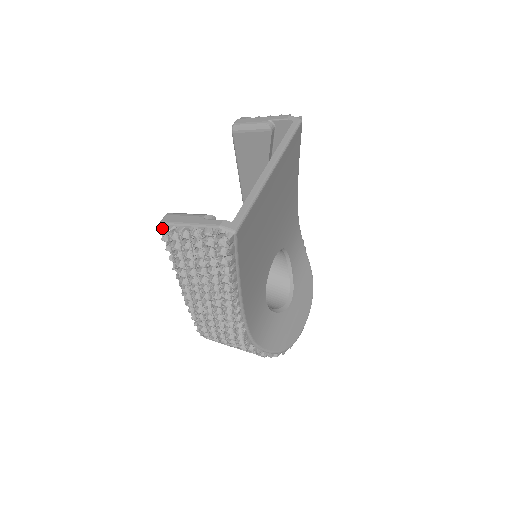
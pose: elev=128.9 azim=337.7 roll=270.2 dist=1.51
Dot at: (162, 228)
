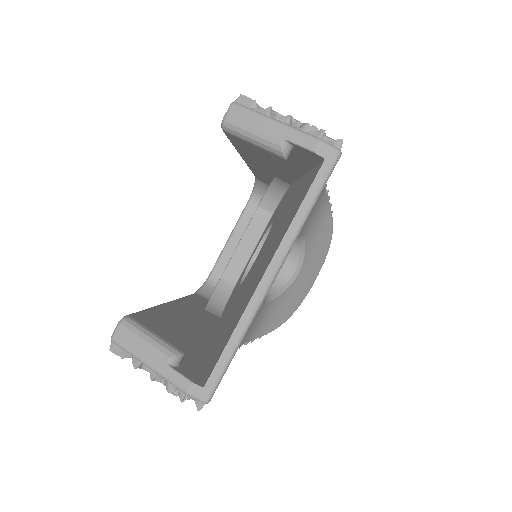
Dot at: (114, 350)
